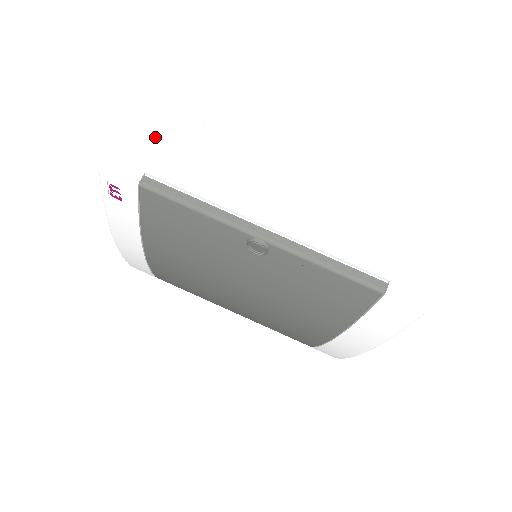
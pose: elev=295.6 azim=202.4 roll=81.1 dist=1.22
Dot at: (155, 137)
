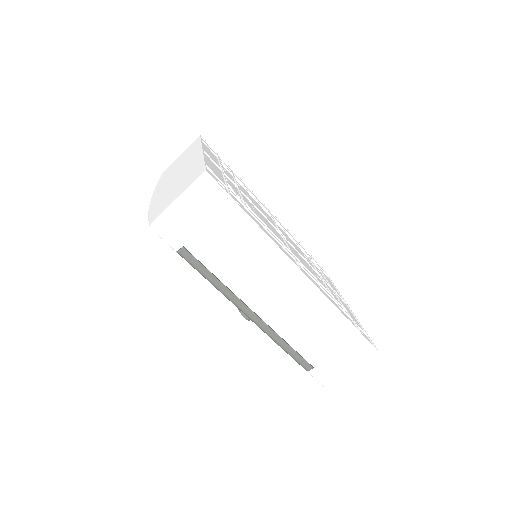
Dot at: (203, 216)
